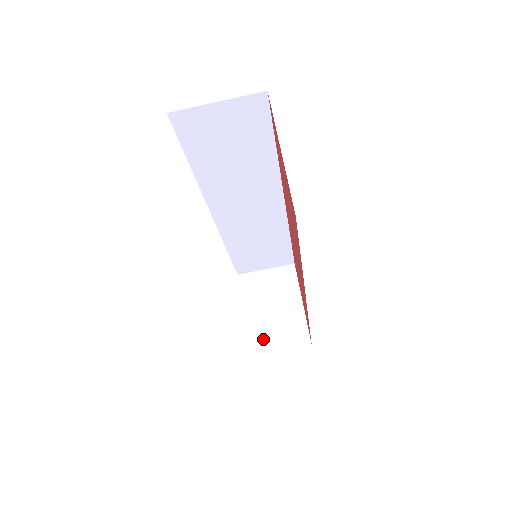
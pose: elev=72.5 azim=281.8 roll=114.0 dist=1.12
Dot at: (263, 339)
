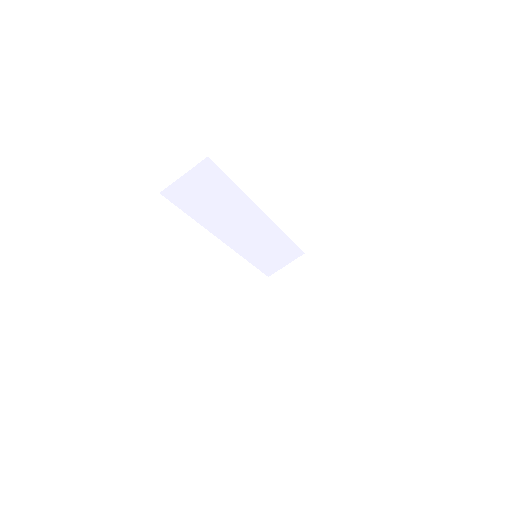
Dot at: (298, 315)
